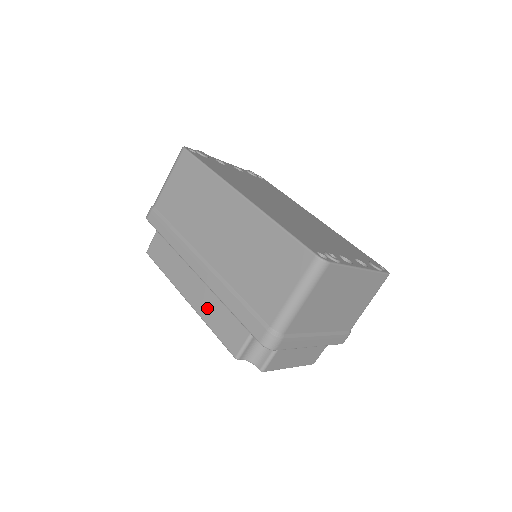
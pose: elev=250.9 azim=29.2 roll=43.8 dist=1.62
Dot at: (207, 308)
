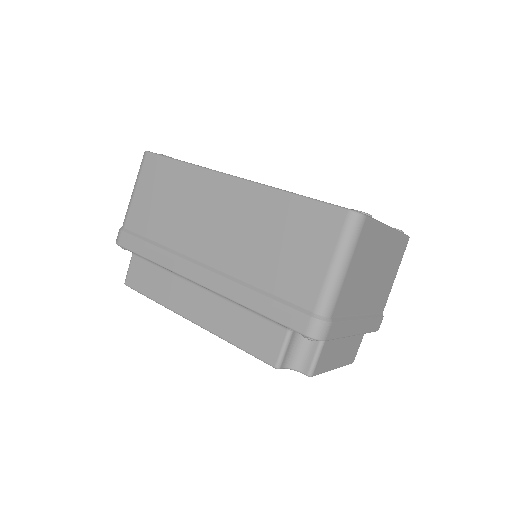
Dot at: (221, 321)
